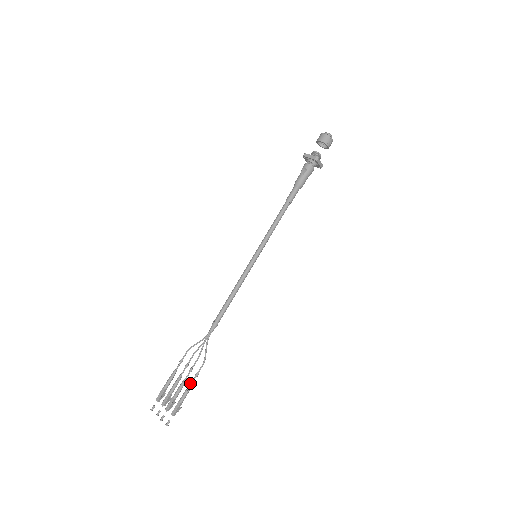
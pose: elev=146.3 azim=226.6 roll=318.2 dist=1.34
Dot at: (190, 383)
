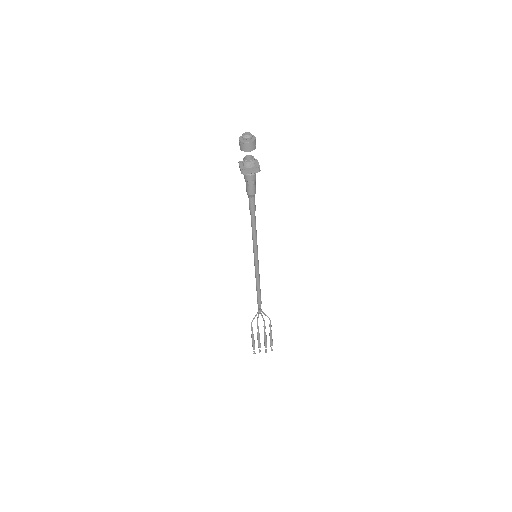
Dot at: (270, 331)
